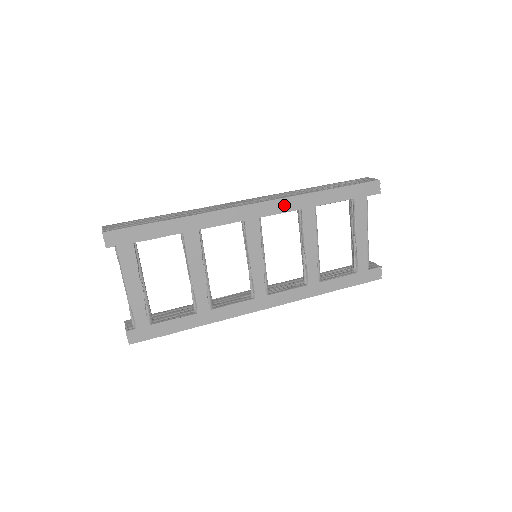
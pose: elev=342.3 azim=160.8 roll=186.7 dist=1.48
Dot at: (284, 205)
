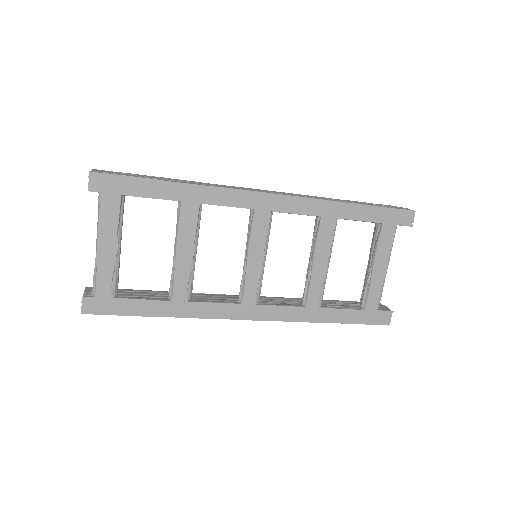
Dot at: (303, 206)
